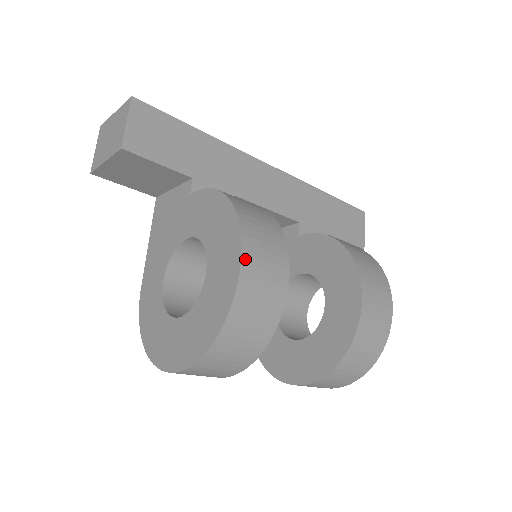
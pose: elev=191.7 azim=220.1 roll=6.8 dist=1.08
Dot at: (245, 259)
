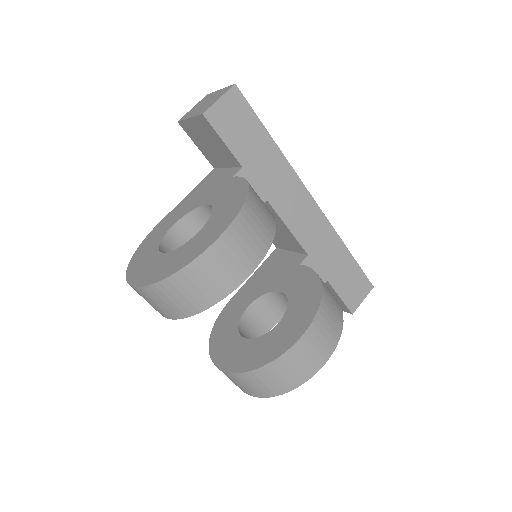
Dot at: (225, 236)
